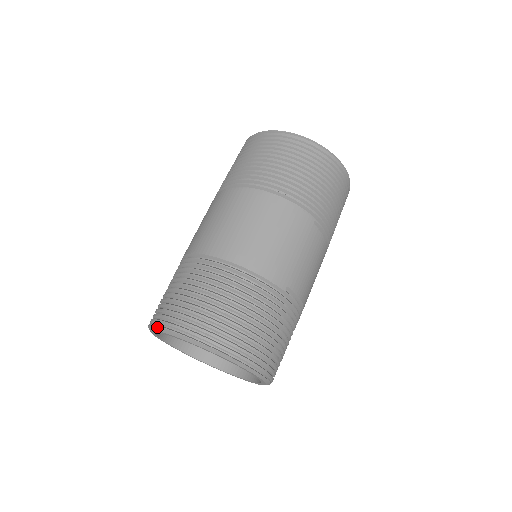
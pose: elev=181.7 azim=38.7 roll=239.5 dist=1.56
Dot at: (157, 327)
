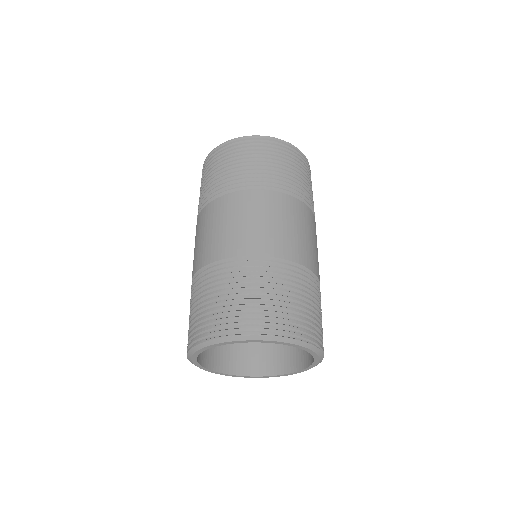
Dot at: (256, 336)
